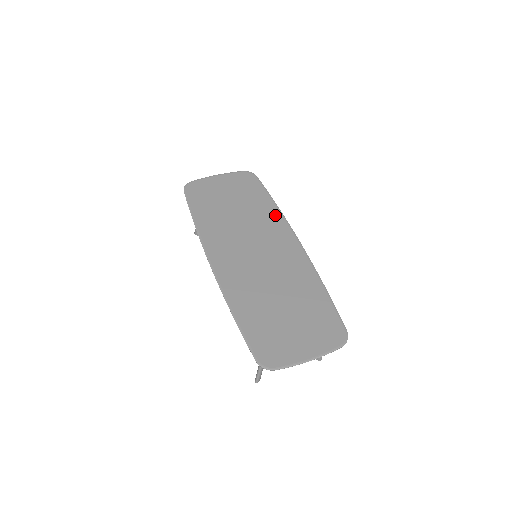
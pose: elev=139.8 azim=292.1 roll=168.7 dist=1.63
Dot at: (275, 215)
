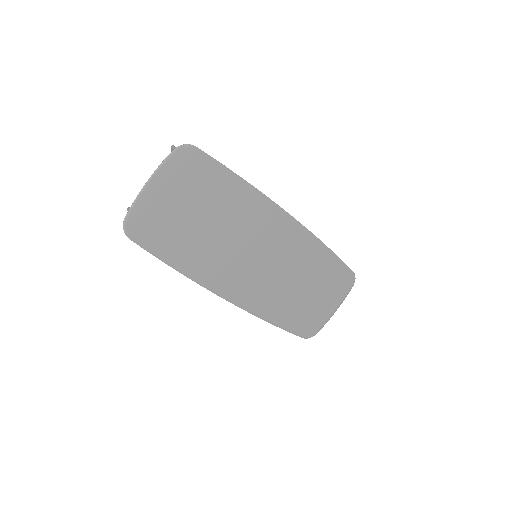
Dot at: (252, 198)
